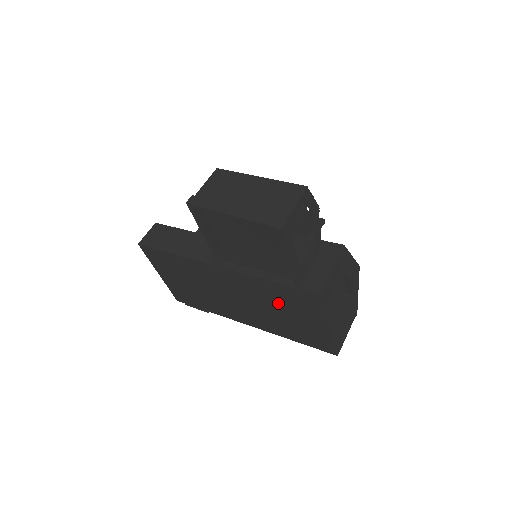
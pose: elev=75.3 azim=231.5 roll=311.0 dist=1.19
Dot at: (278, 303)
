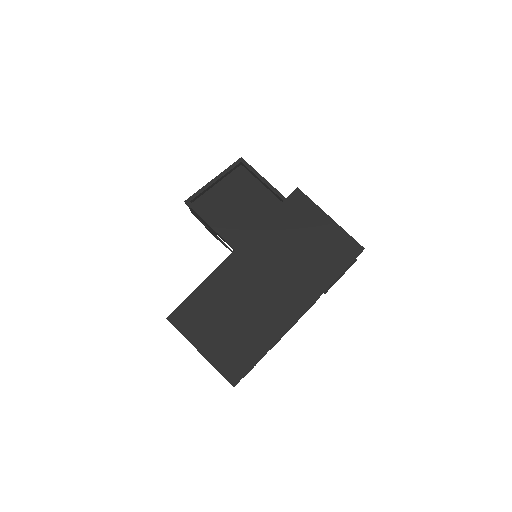
Dot at: (290, 238)
